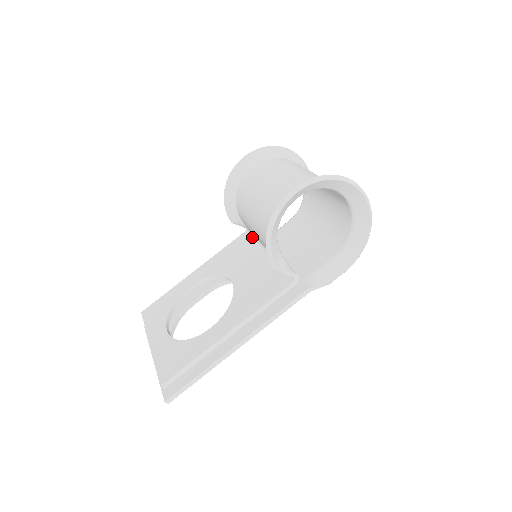
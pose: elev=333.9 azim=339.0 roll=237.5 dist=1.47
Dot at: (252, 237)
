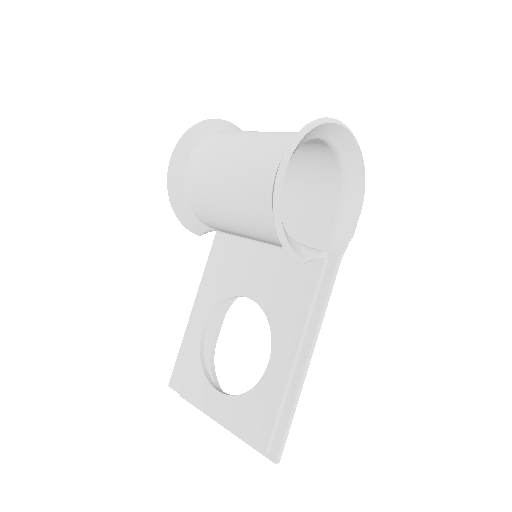
Dot at: (230, 236)
